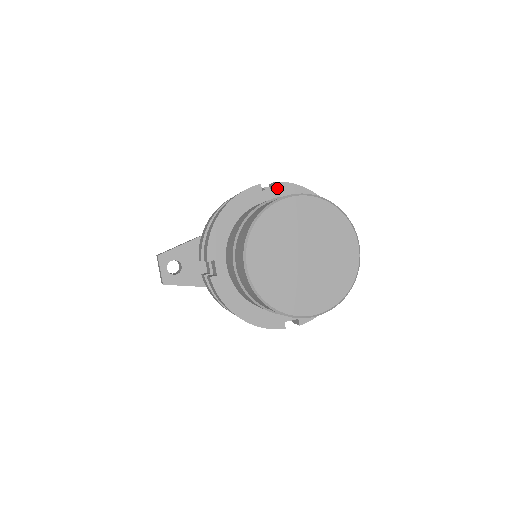
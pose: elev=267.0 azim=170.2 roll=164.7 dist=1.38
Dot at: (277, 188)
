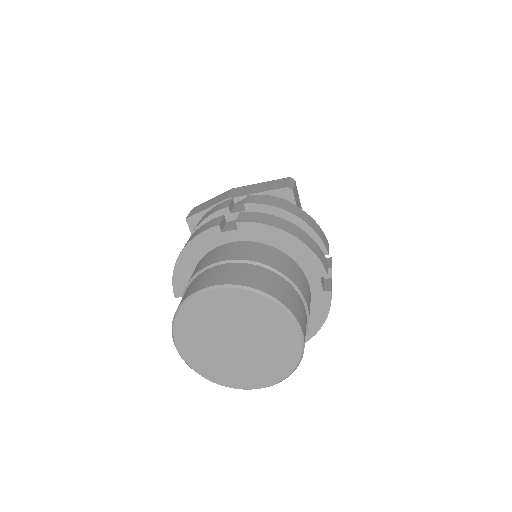
Dot at: (239, 229)
